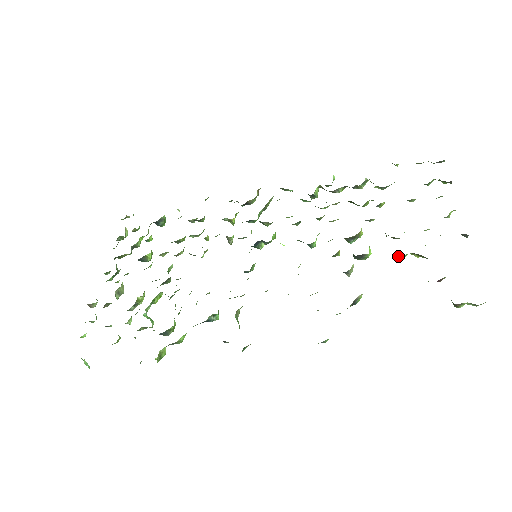
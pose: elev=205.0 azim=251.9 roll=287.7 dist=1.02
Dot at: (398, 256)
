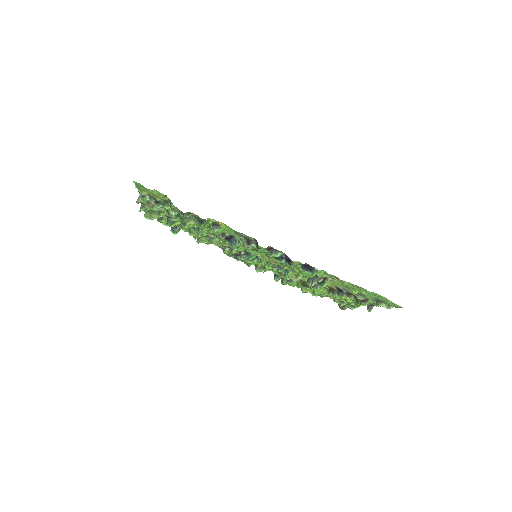
Dot at: (341, 292)
